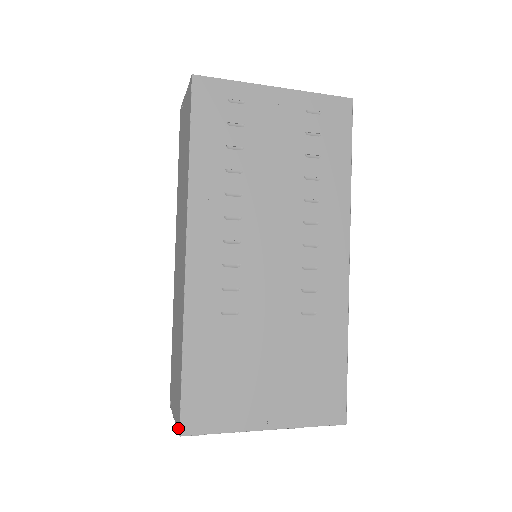
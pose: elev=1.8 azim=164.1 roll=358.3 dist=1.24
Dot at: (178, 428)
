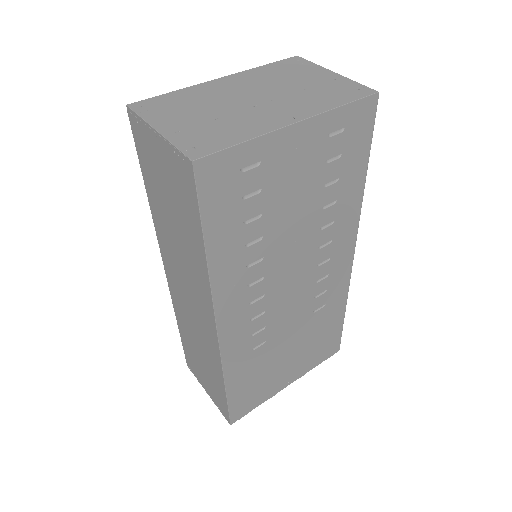
Dot at: (226, 418)
